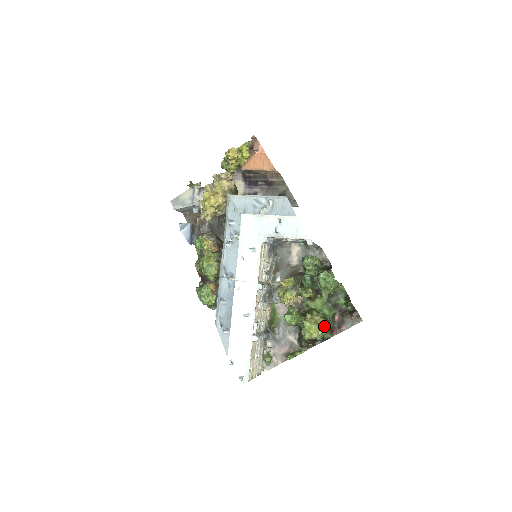
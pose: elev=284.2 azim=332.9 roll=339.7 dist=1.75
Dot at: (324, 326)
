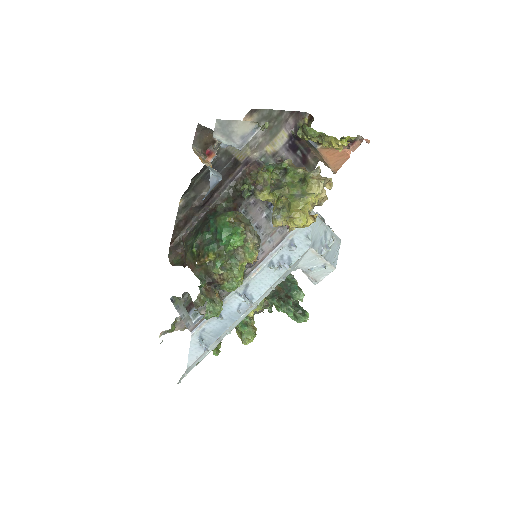
Dot at: occluded
